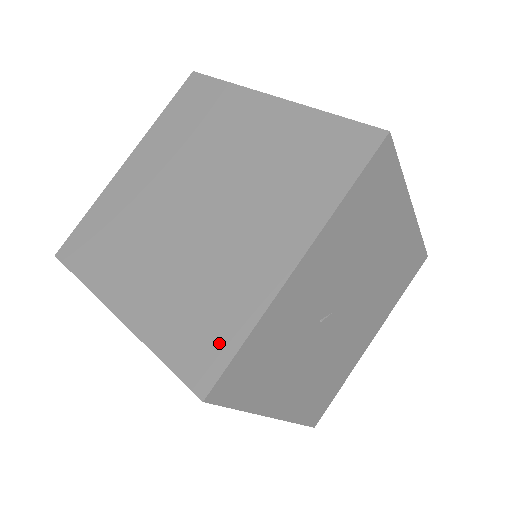
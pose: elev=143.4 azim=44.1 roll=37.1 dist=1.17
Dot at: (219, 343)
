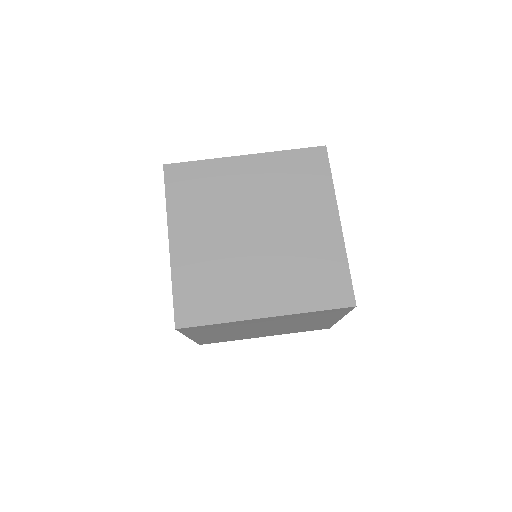
Dot at: (323, 327)
